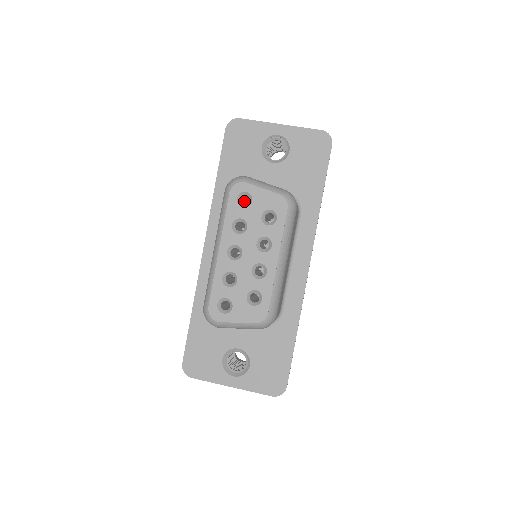
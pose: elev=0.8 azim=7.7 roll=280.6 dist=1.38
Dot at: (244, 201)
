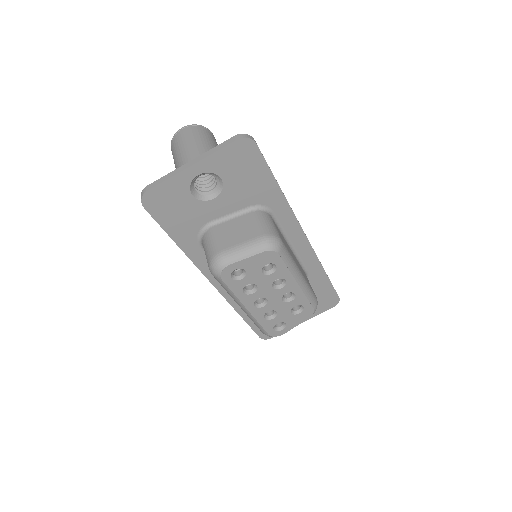
Dot at: occluded
